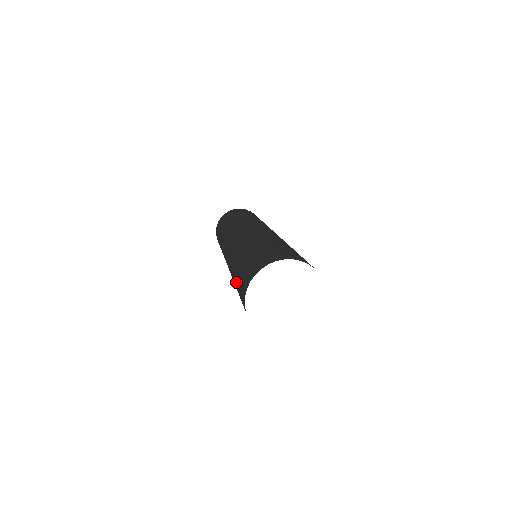
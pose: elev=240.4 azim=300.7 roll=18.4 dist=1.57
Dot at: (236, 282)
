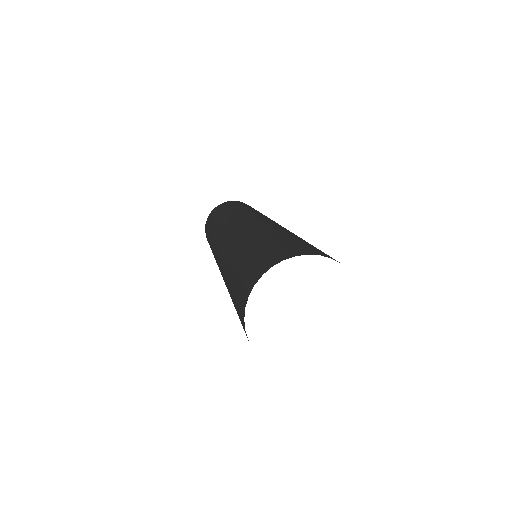
Dot at: (242, 257)
